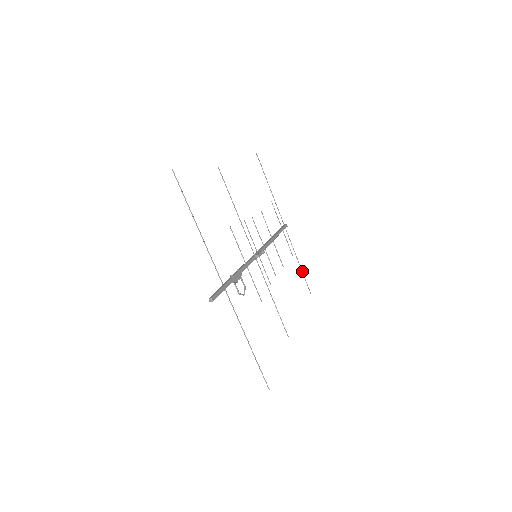
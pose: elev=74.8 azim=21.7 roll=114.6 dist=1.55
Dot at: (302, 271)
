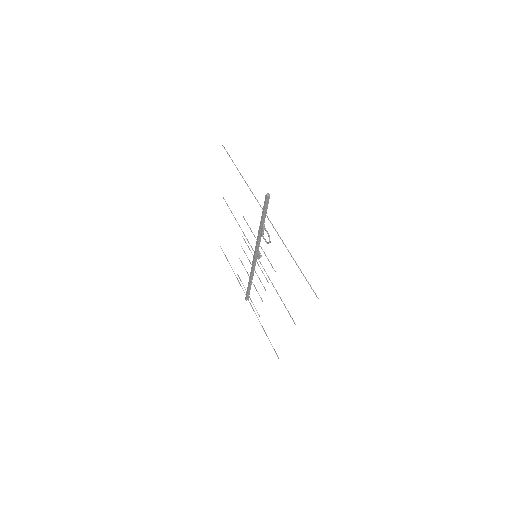
Dot at: (267, 336)
